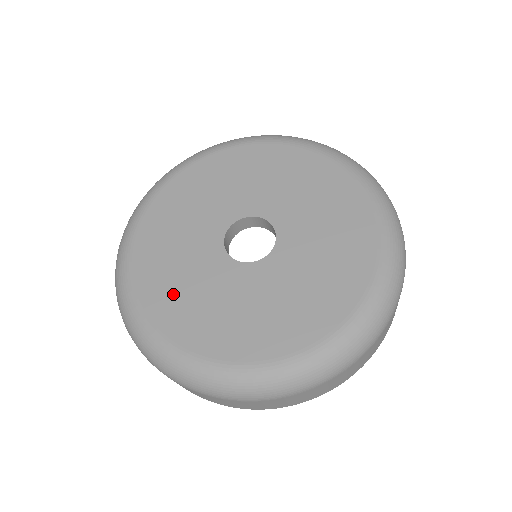
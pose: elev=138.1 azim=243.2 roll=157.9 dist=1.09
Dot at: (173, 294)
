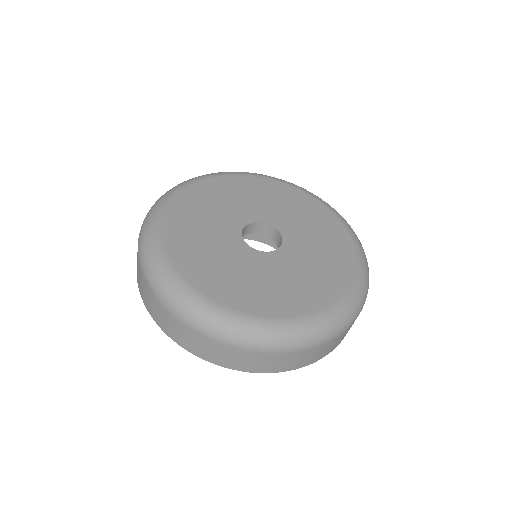
Dot at: (198, 256)
